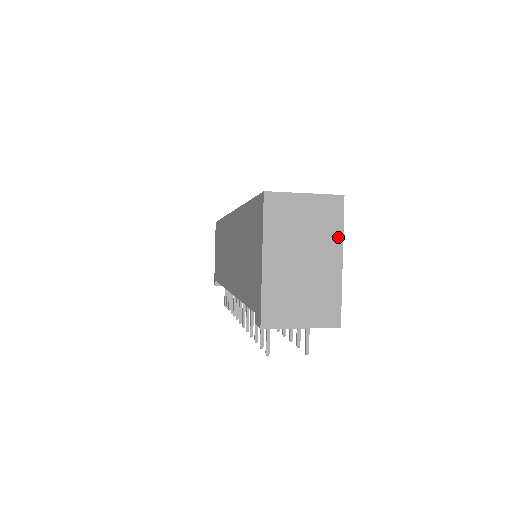
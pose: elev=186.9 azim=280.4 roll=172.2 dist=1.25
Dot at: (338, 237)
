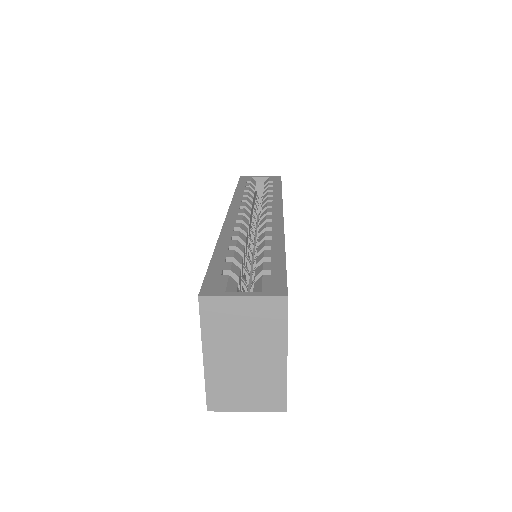
Dot at: (282, 336)
